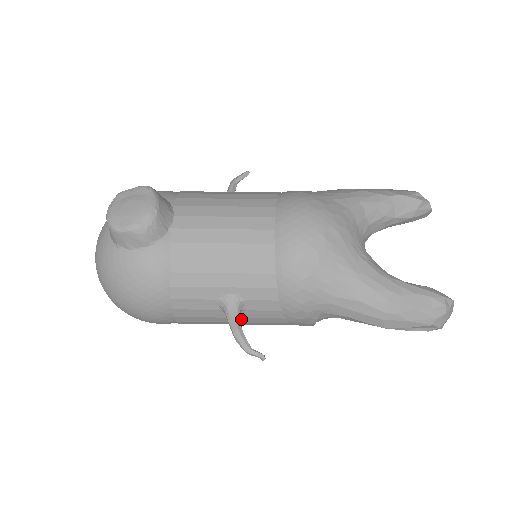
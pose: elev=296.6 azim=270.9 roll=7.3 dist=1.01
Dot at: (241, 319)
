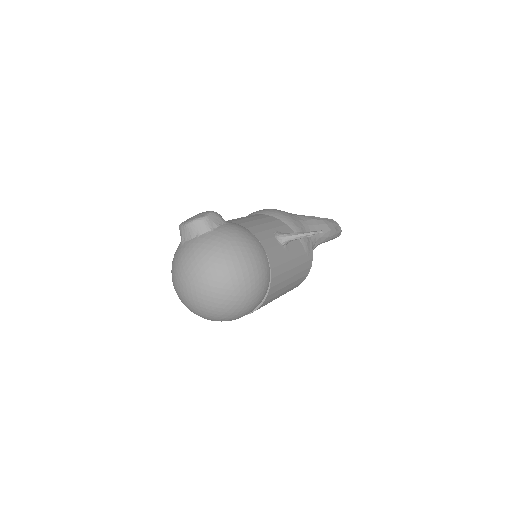
Dot at: (291, 253)
